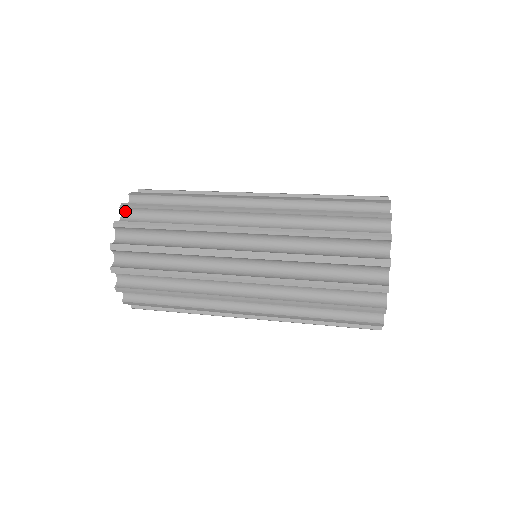
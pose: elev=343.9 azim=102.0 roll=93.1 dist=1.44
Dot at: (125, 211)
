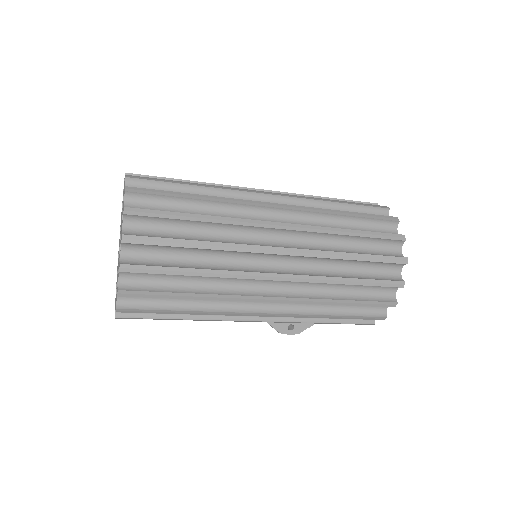
Dot at: occluded
